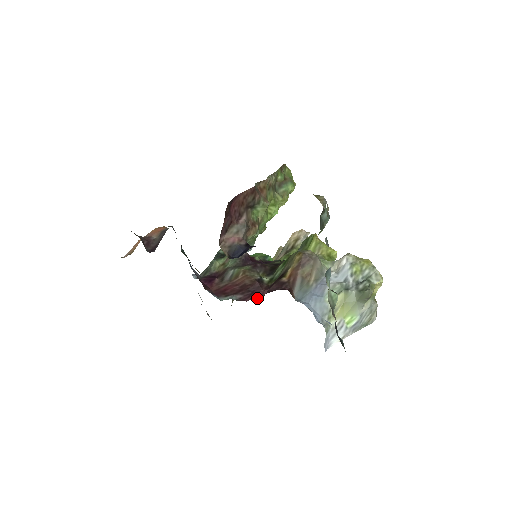
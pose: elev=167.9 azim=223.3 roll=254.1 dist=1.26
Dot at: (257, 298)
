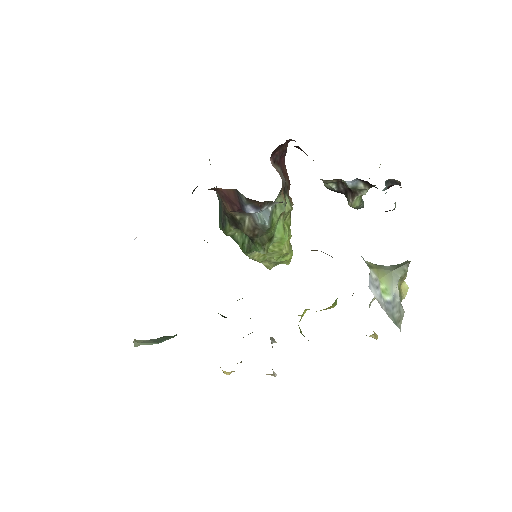
Dot at: occluded
